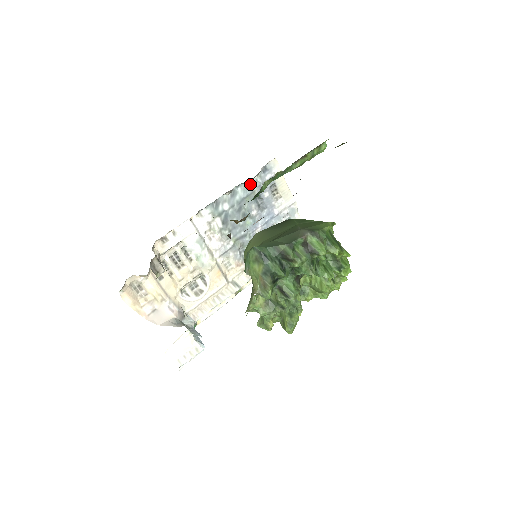
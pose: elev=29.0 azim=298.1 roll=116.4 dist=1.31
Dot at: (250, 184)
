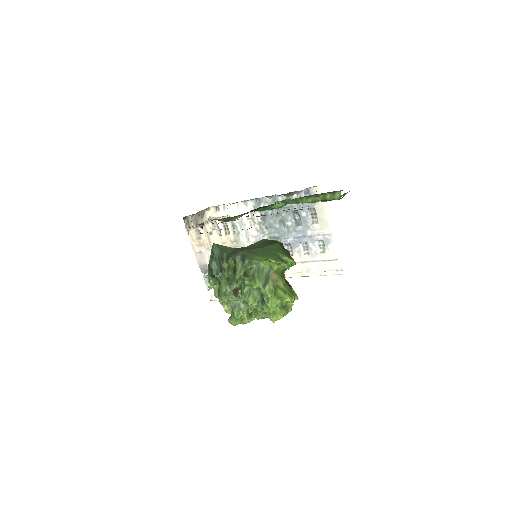
Dot at: (290, 198)
